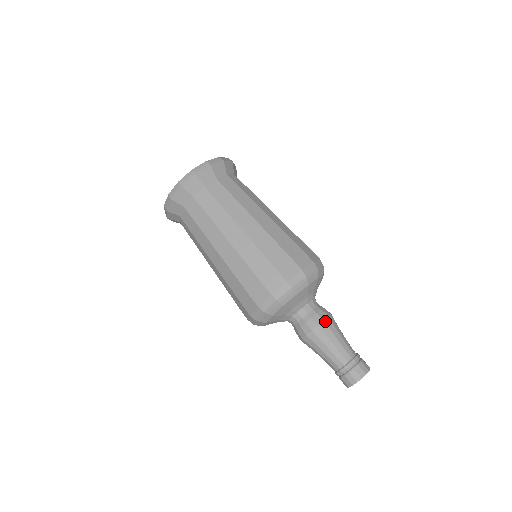
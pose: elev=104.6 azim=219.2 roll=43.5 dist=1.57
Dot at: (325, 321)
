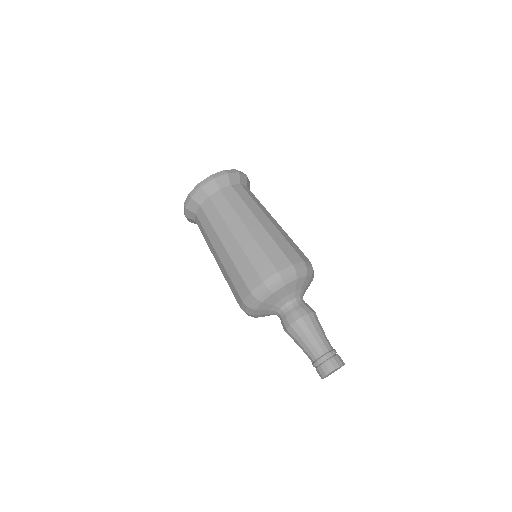
Dot at: (296, 322)
